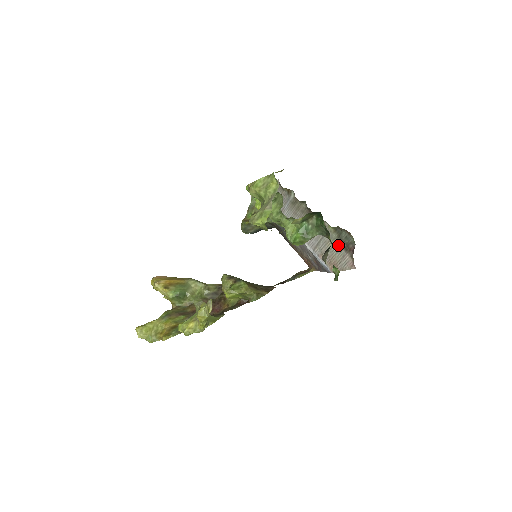
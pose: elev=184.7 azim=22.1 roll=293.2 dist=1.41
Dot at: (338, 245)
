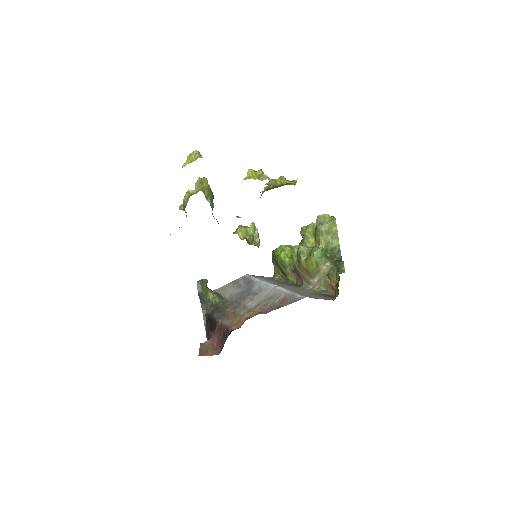
Dot at: (319, 294)
